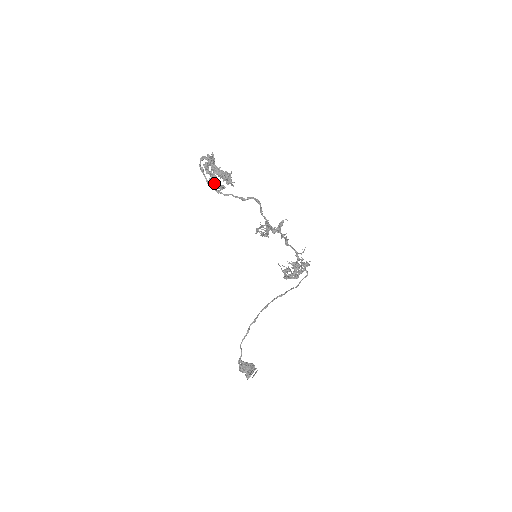
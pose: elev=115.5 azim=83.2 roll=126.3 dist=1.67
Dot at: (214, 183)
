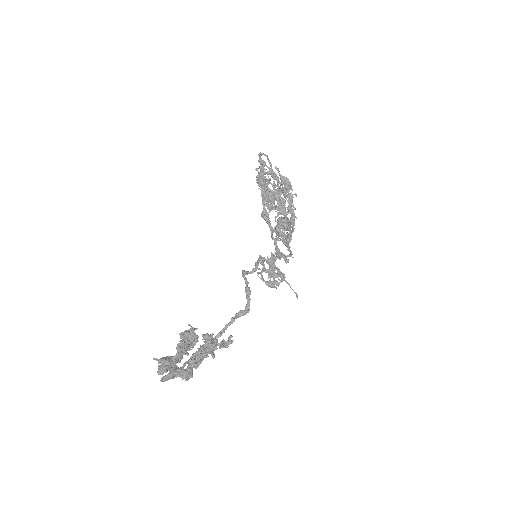
Dot at: occluded
